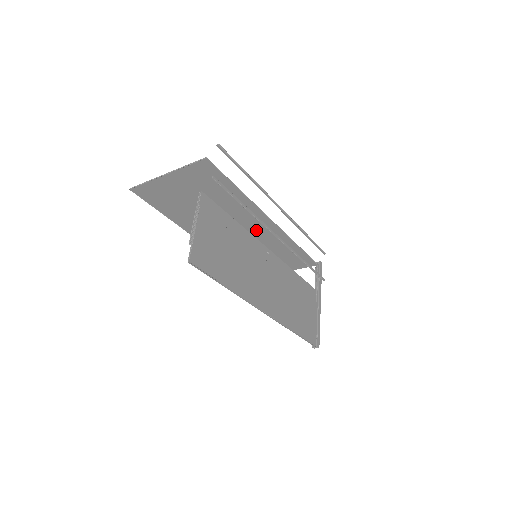
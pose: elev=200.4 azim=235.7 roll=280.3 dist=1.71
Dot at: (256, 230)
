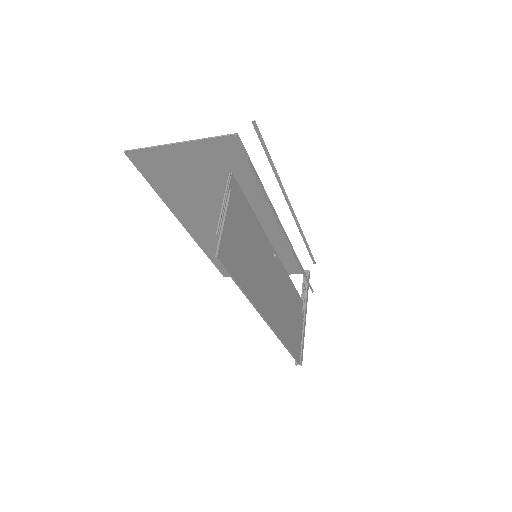
Dot at: occluded
